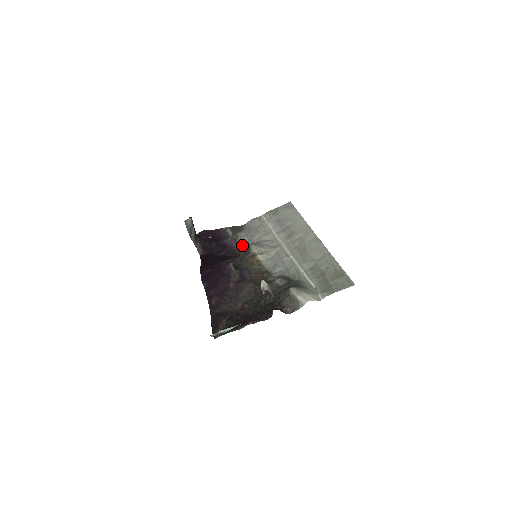
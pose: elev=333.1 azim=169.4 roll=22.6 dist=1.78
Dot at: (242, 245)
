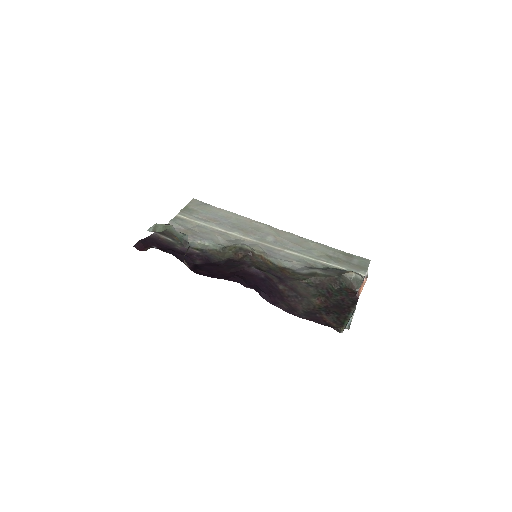
Dot at: (208, 249)
